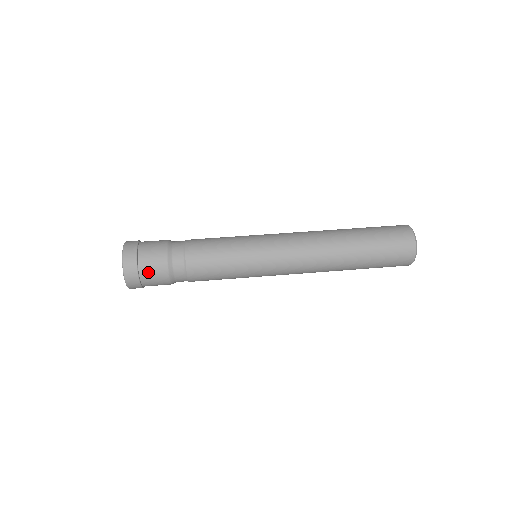
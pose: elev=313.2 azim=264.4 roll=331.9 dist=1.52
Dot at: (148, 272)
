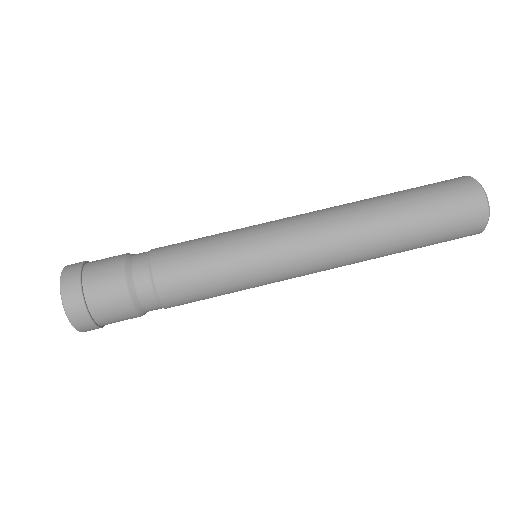
Dot at: (109, 320)
